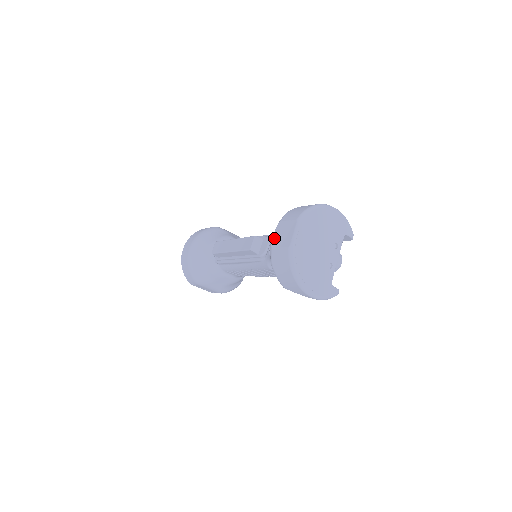
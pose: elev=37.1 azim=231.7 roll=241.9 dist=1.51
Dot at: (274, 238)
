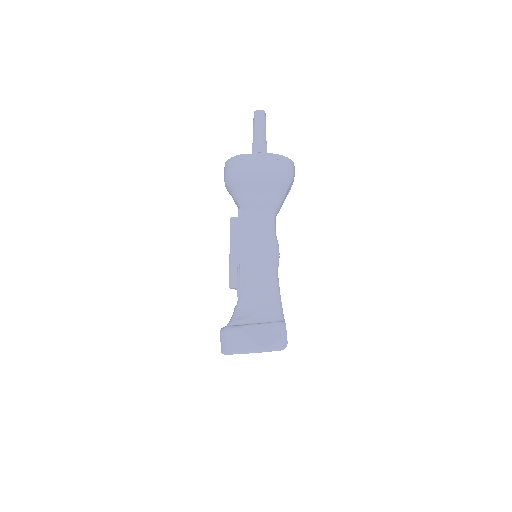
Dot at: occluded
